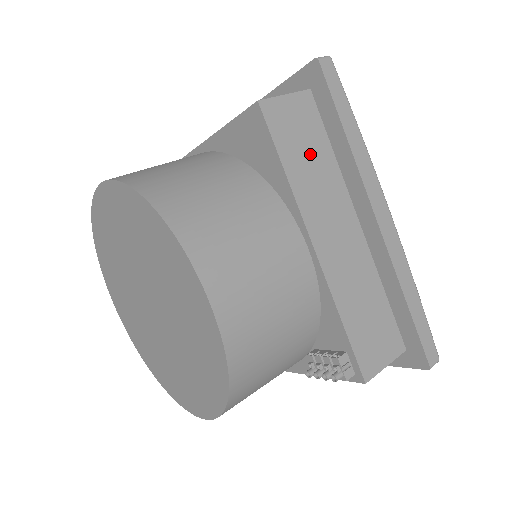
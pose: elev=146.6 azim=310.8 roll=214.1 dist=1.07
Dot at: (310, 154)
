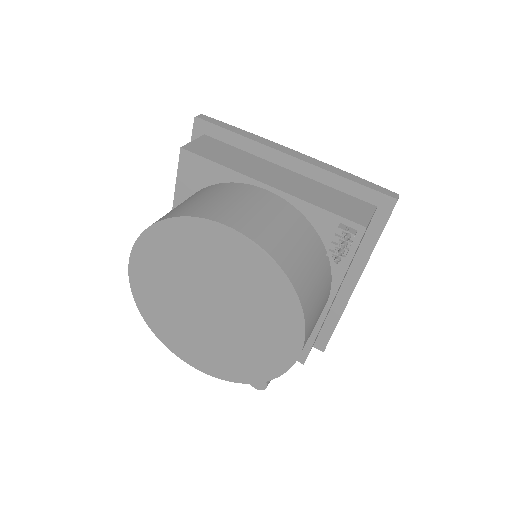
Dot at: (229, 155)
